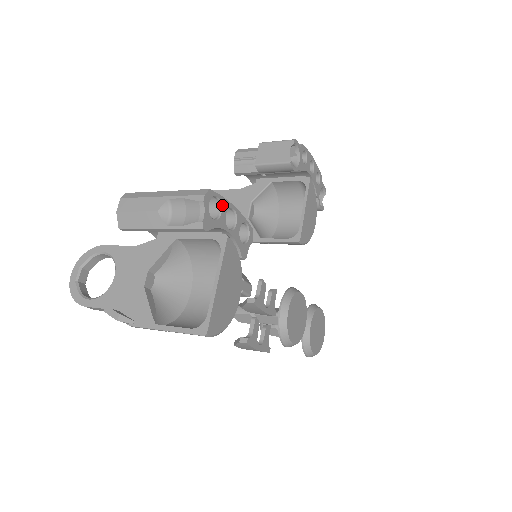
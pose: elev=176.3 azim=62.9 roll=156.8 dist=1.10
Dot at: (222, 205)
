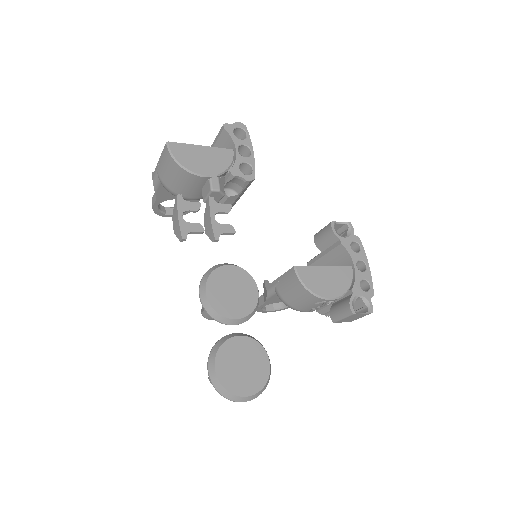
Dot at: (246, 140)
